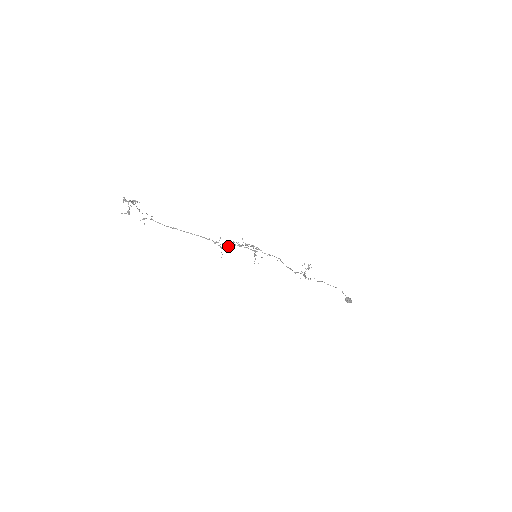
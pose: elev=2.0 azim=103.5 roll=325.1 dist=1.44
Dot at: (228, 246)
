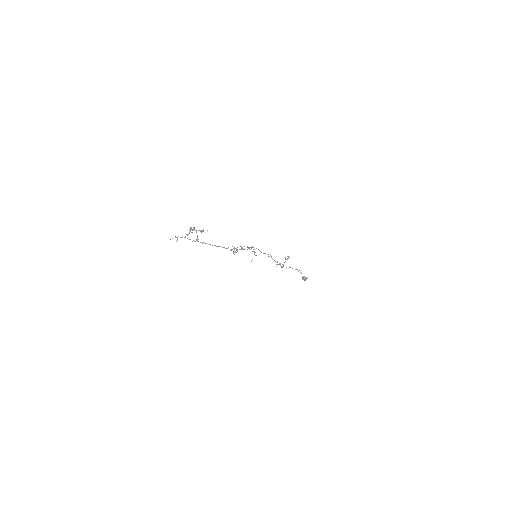
Dot at: (237, 251)
